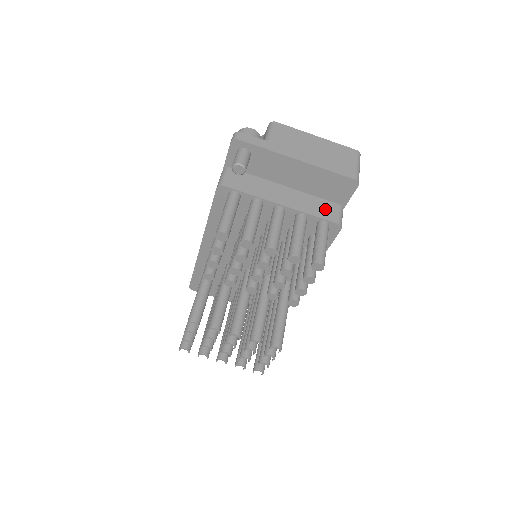
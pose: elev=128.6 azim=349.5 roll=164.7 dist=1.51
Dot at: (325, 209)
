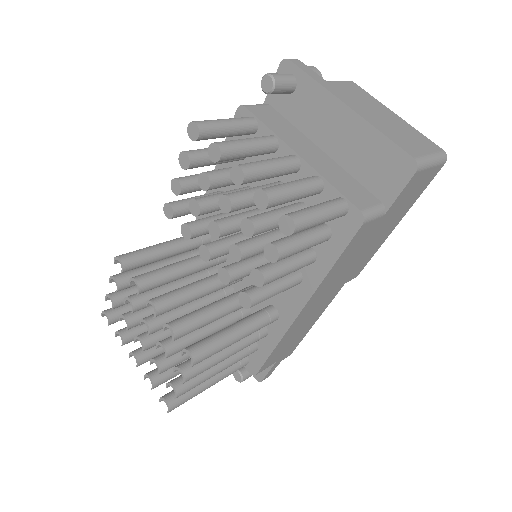
Dot at: (356, 192)
